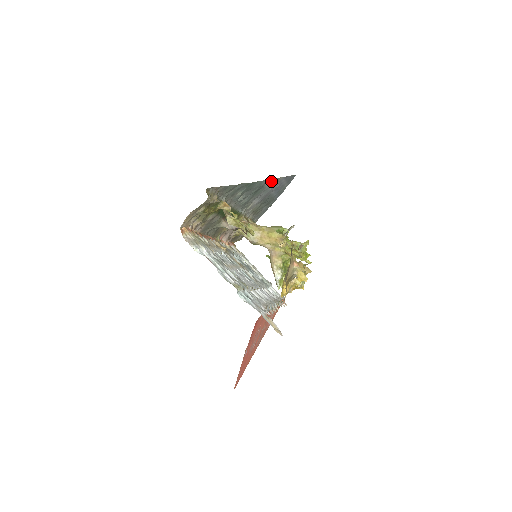
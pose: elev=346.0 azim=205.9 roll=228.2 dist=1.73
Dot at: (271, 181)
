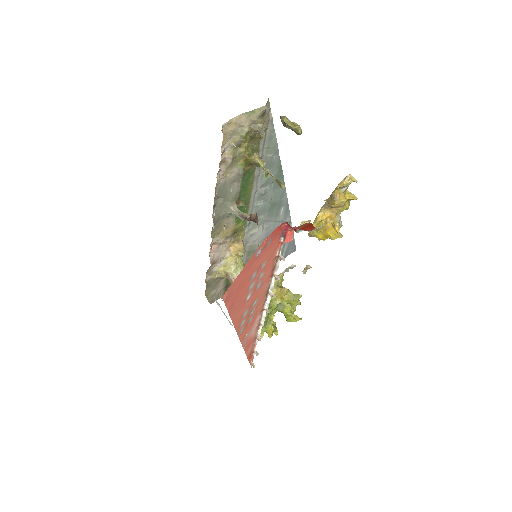
Dot at: (286, 212)
